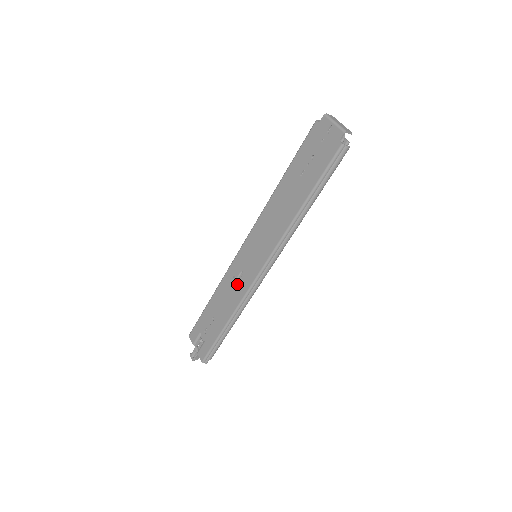
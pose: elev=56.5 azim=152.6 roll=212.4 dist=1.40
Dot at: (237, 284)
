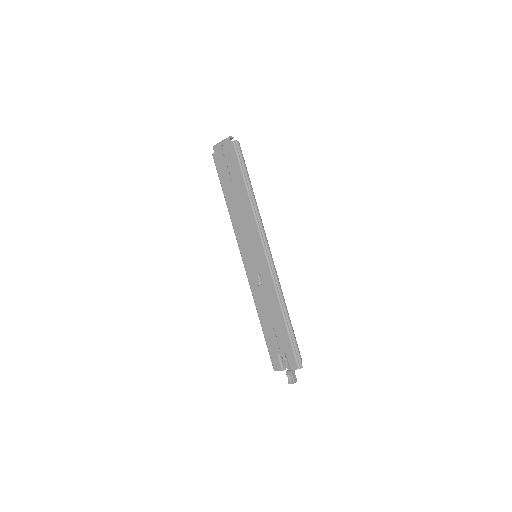
Dot at: (263, 285)
